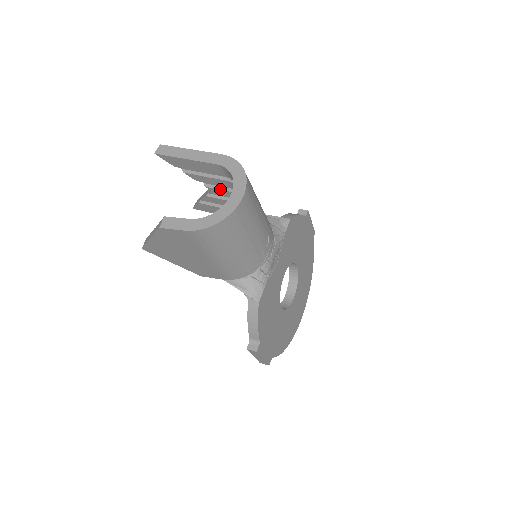
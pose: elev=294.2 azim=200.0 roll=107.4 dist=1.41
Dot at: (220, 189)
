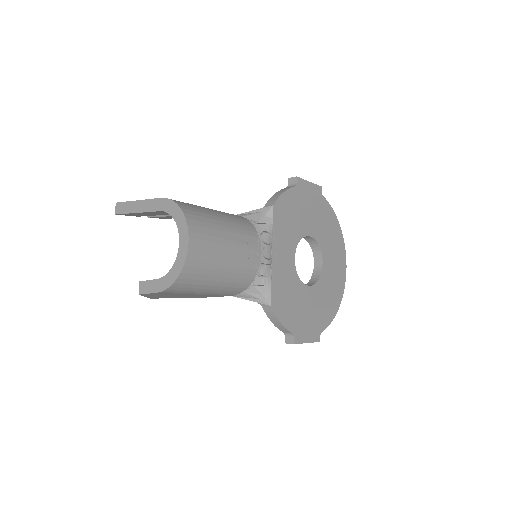
Dot at: occluded
